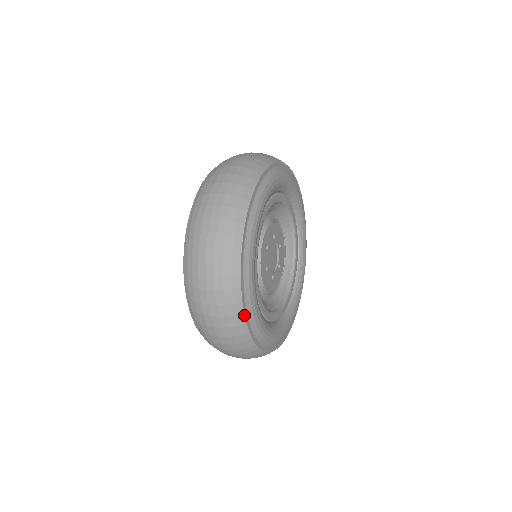
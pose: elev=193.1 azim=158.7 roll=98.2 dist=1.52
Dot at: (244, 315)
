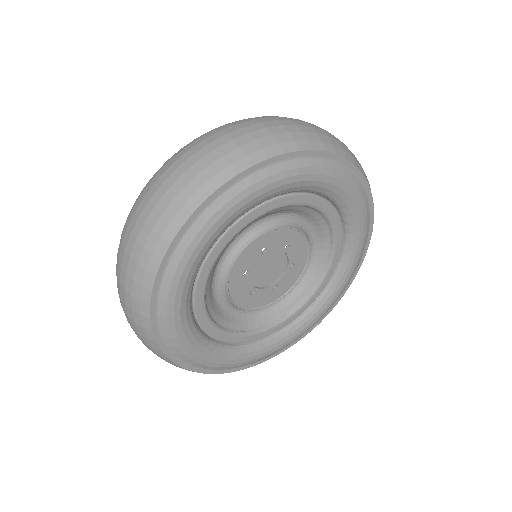
Dot at: (249, 167)
